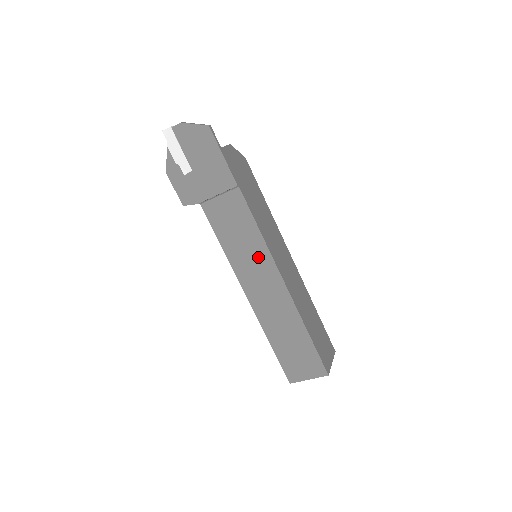
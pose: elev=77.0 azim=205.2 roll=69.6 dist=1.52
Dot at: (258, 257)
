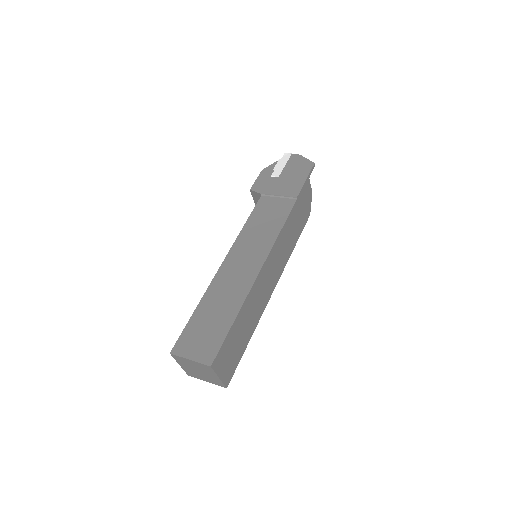
Dot at: (262, 243)
